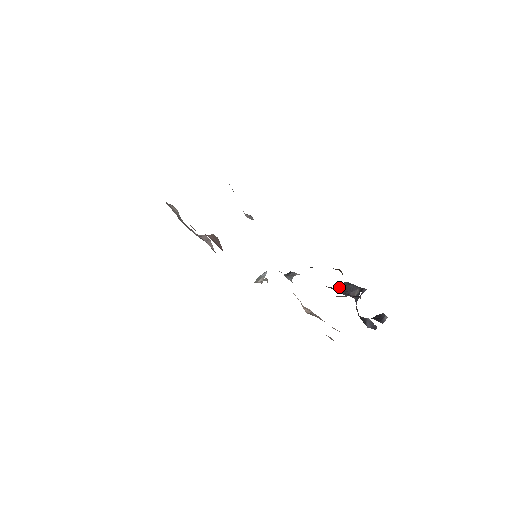
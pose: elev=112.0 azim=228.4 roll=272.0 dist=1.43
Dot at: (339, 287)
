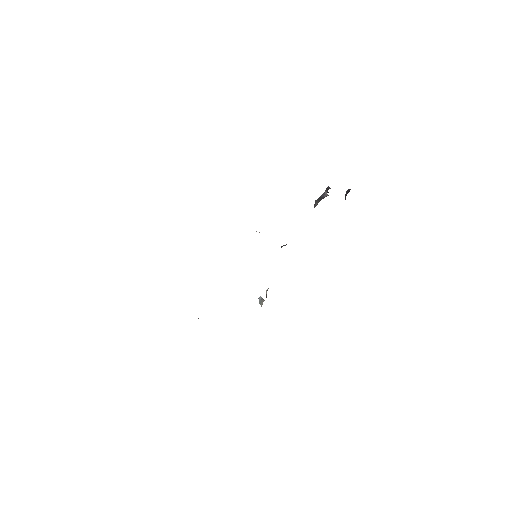
Dot at: (316, 204)
